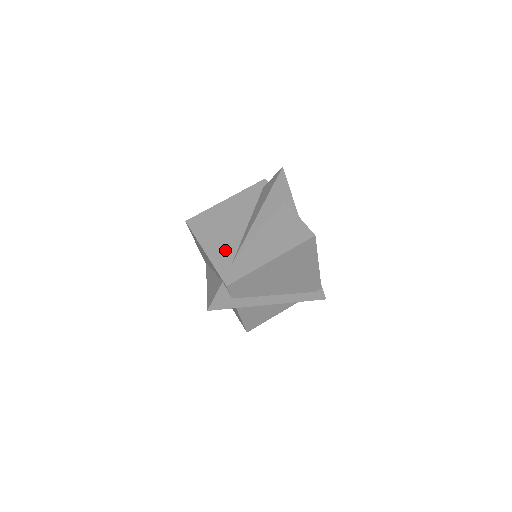
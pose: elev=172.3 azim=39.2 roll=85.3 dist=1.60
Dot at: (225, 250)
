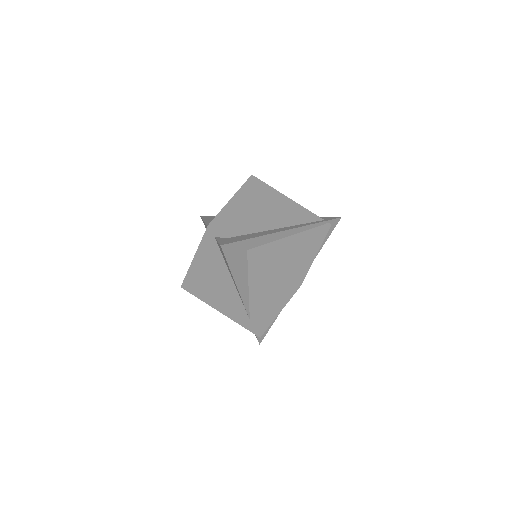
Dot at: (235, 310)
